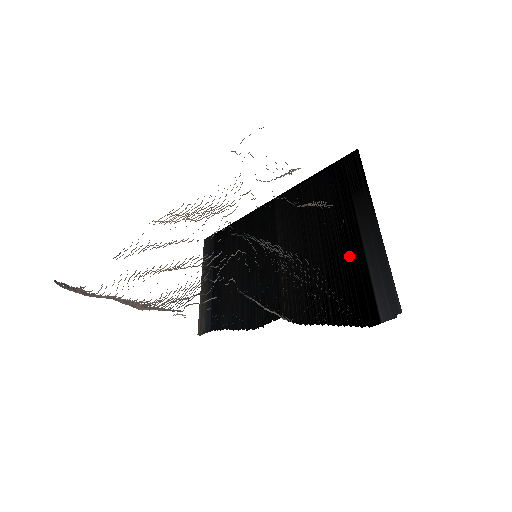
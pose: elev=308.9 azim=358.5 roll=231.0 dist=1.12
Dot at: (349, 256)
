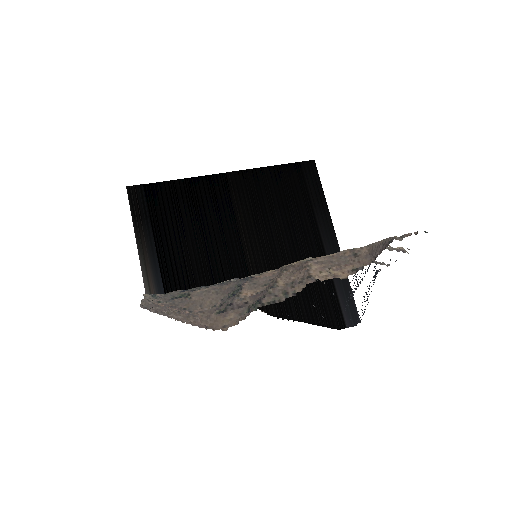
Dot at: occluded
